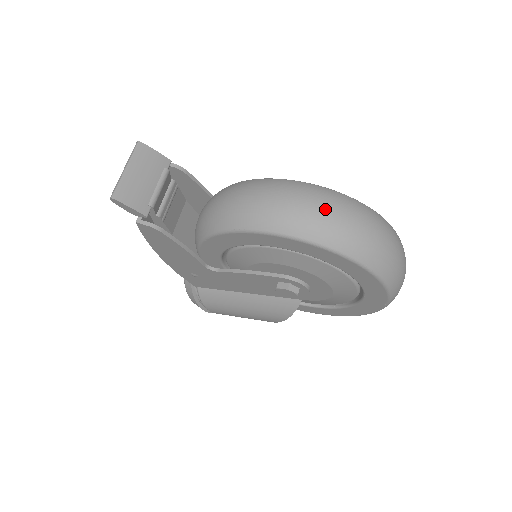
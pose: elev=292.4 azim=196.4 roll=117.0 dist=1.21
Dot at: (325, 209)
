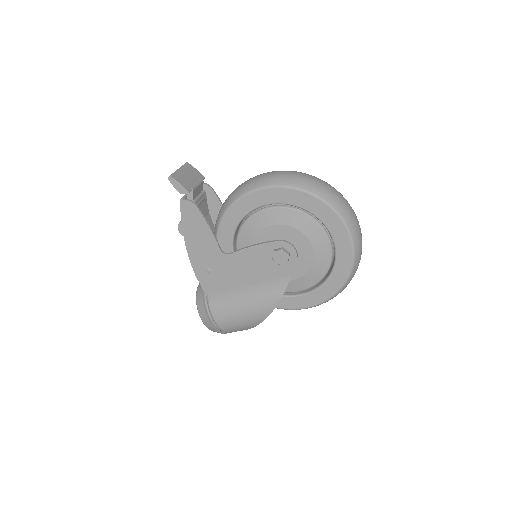
Dot at: (304, 175)
